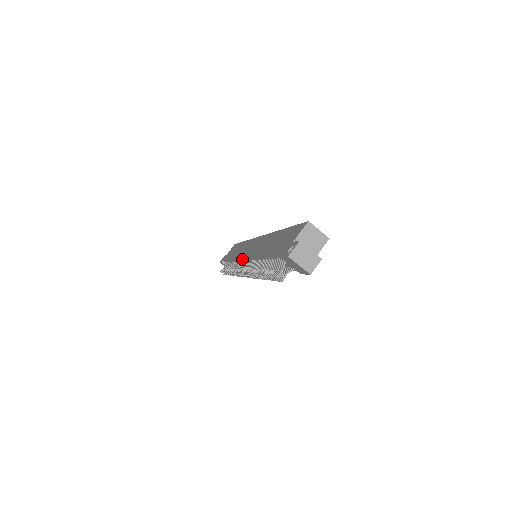
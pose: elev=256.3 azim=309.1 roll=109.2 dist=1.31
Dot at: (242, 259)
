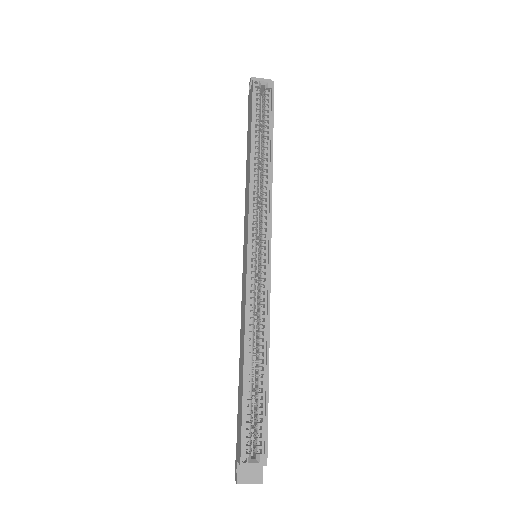
Dot at: occluded
